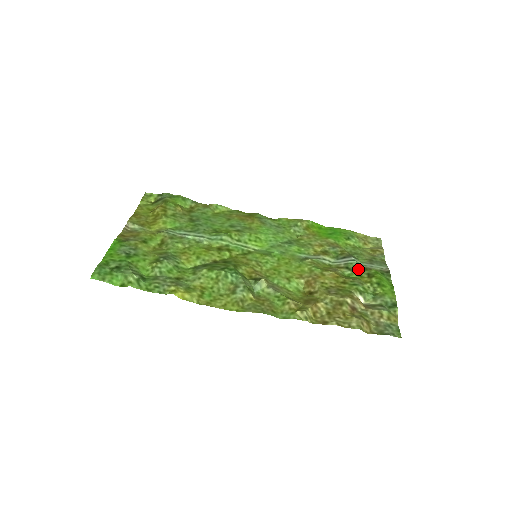
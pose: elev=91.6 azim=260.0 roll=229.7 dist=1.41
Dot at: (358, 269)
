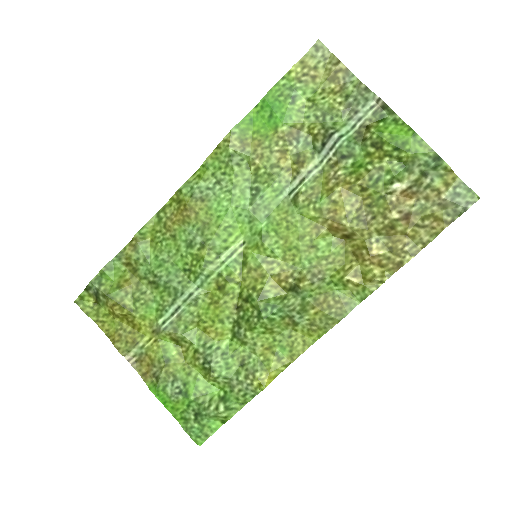
Dot at: (355, 147)
